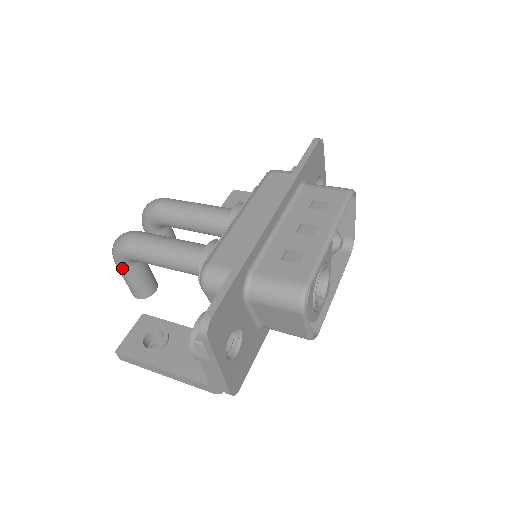
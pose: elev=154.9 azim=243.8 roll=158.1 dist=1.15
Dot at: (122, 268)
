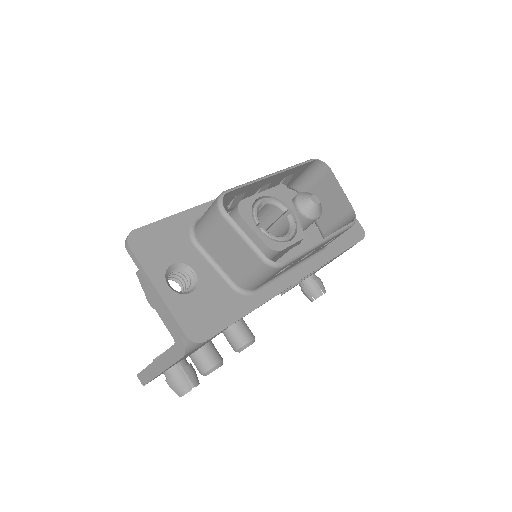
Dot at: occluded
